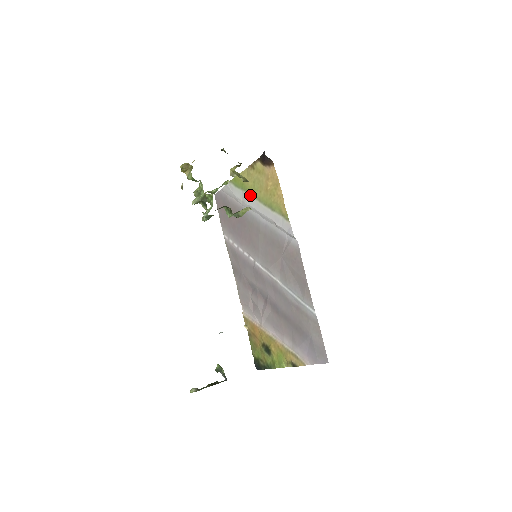
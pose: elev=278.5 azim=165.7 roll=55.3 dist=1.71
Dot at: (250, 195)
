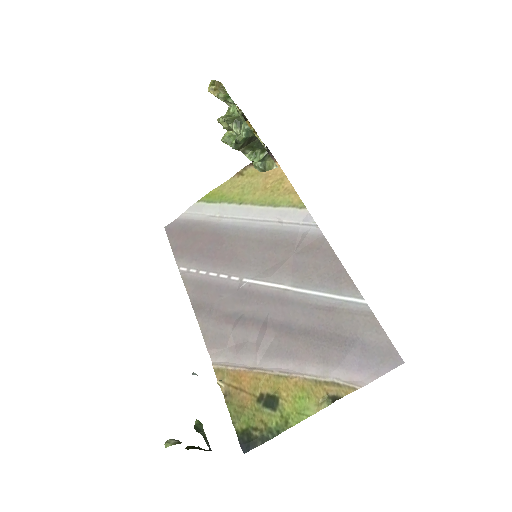
Dot at: (235, 203)
